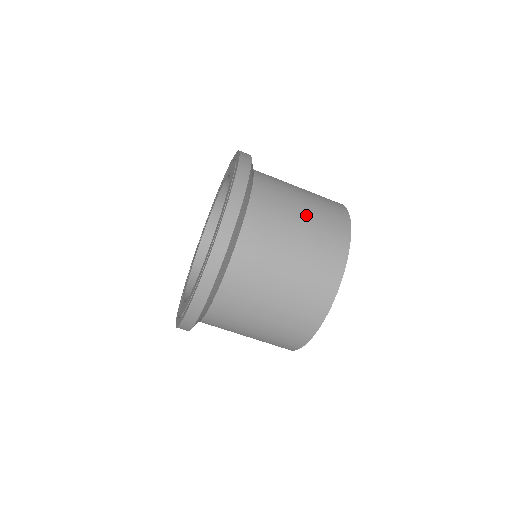
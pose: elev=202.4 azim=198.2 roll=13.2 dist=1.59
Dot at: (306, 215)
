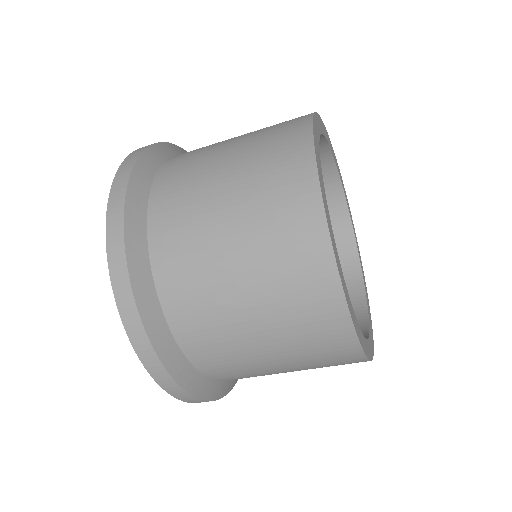
Dot at: (241, 137)
